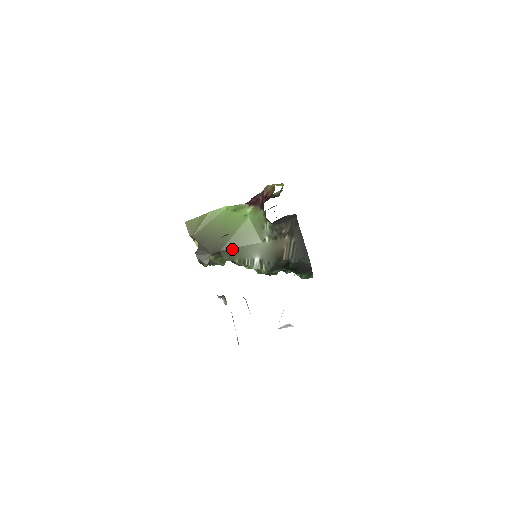
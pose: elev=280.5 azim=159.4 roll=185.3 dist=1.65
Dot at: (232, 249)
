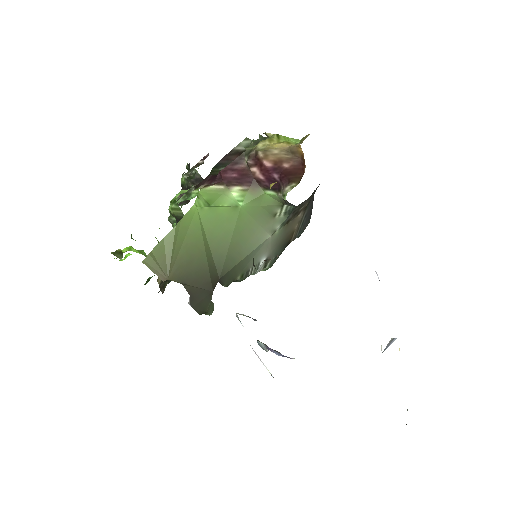
Dot at: (234, 267)
